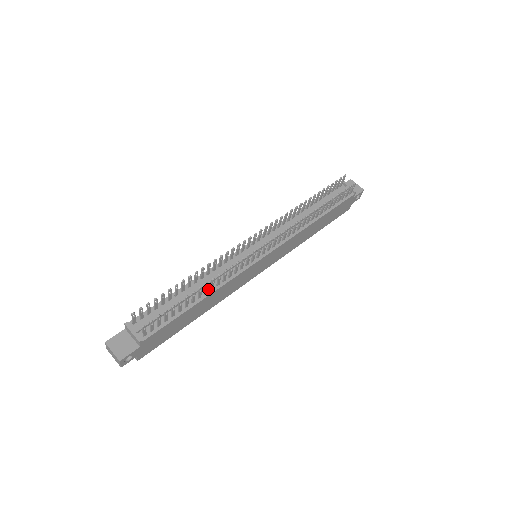
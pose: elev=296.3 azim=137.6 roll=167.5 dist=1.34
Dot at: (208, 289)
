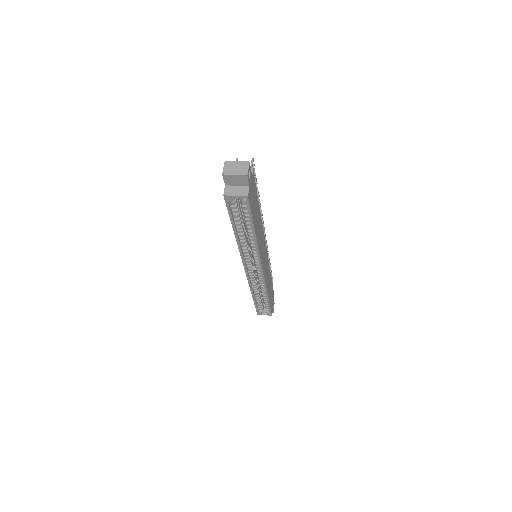
Dot at: occluded
